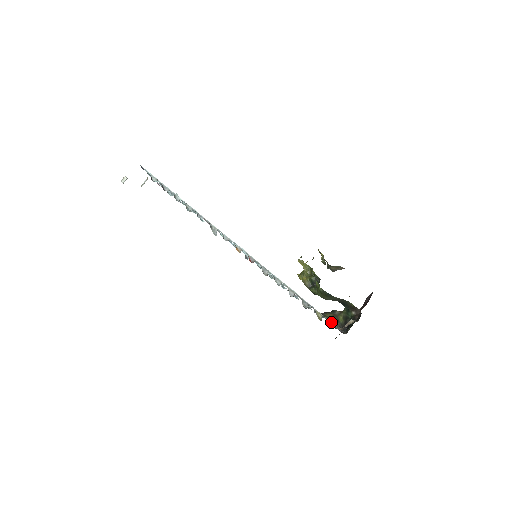
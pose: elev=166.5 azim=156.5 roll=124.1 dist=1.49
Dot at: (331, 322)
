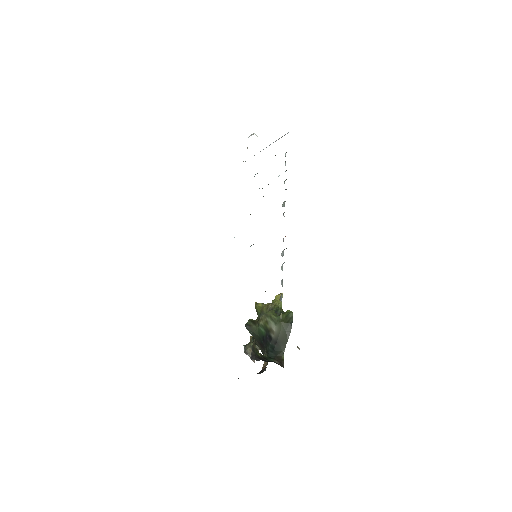
Dot at: occluded
